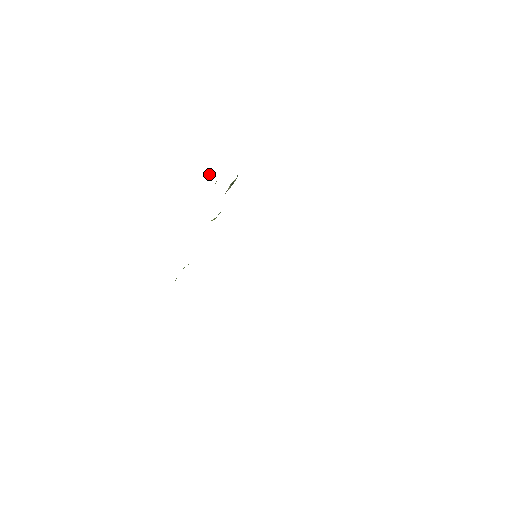
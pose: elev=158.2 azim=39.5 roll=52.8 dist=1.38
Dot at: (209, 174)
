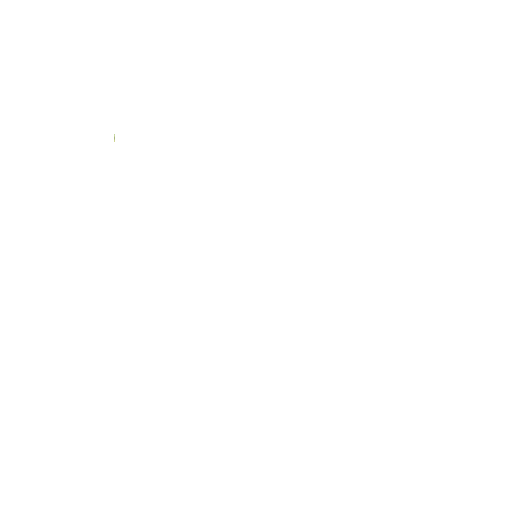
Dot at: occluded
